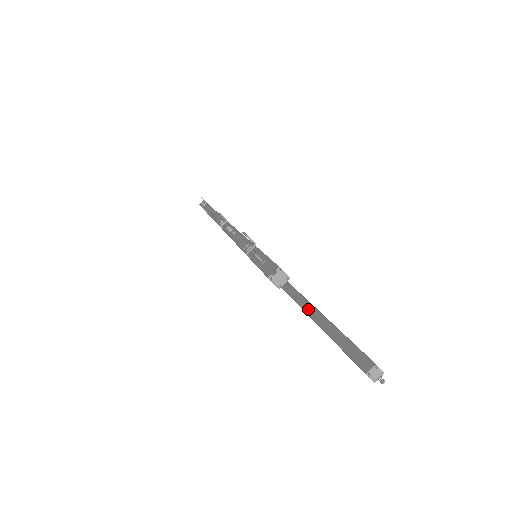
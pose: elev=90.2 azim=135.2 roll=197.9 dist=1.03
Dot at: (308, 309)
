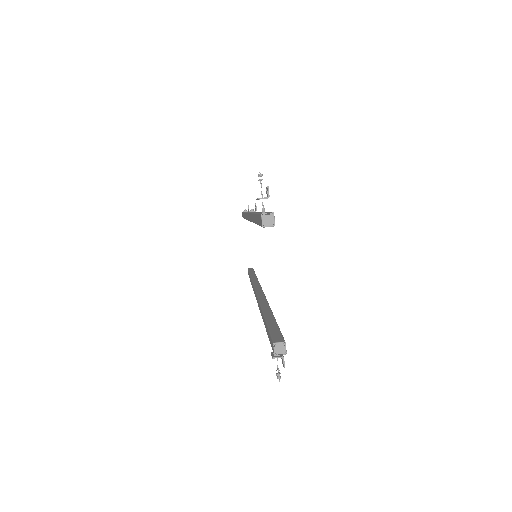
Dot at: (265, 306)
